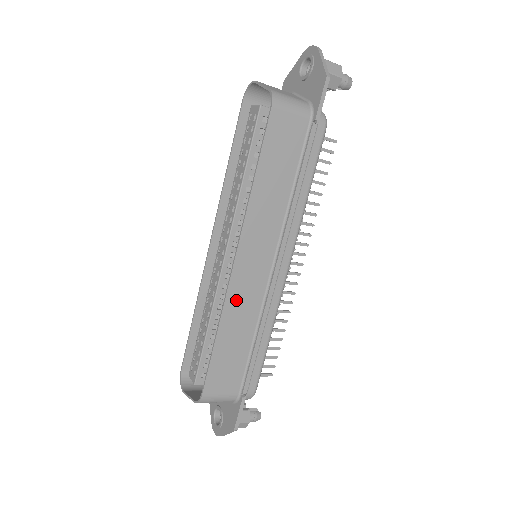
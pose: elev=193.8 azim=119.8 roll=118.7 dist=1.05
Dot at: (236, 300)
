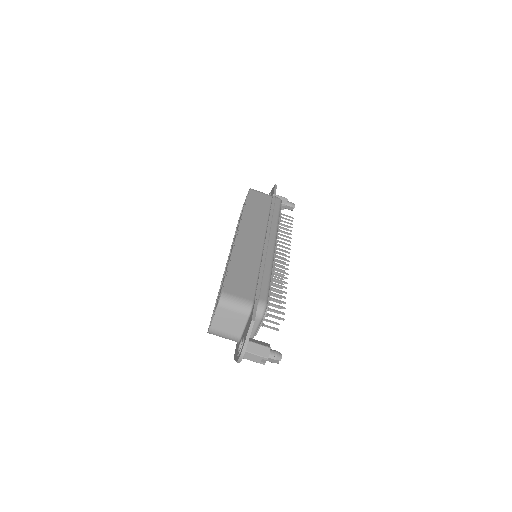
Dot at: (242, 249)
